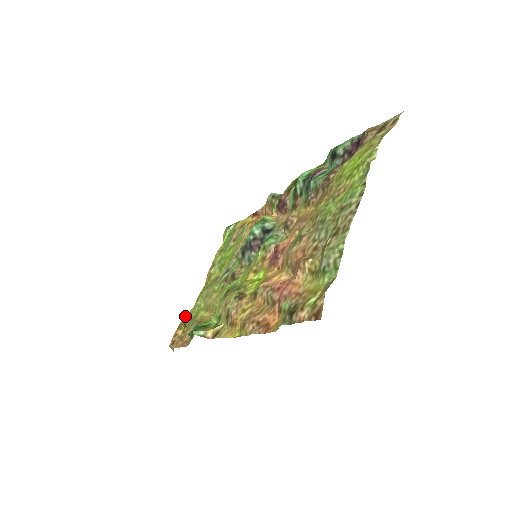
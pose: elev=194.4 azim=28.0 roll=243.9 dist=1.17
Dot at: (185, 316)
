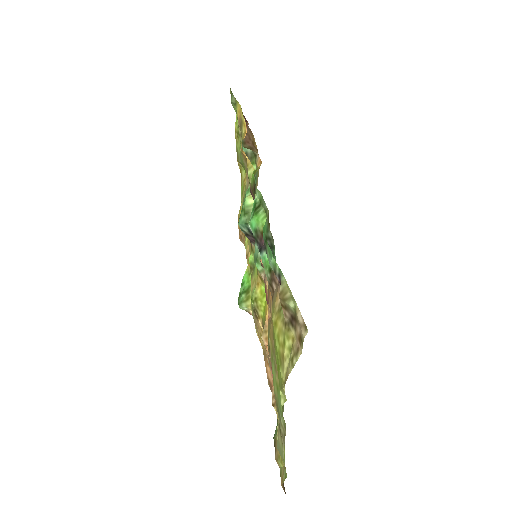
Dot at: (239, 210)
